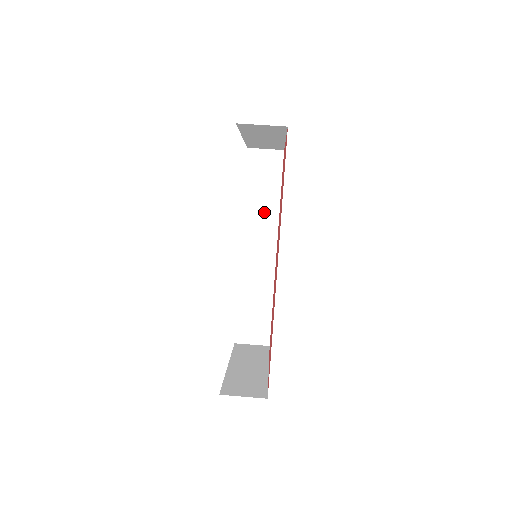
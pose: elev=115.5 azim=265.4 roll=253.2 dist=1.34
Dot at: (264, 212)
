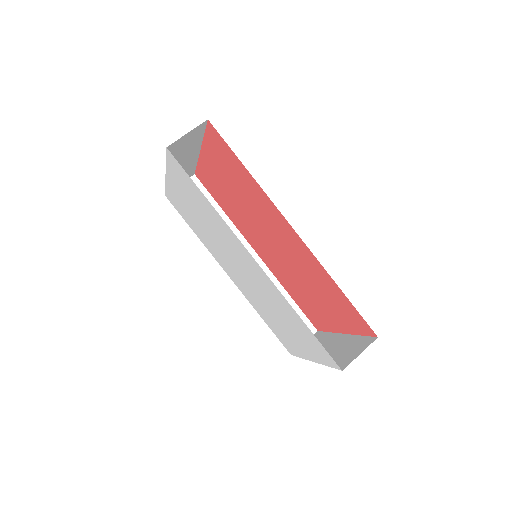
Dot at: occluded
